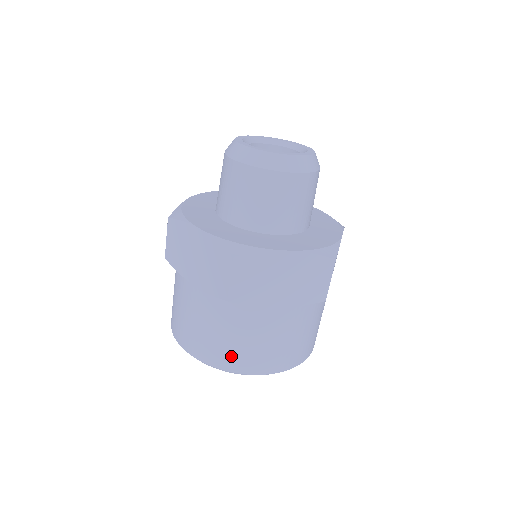
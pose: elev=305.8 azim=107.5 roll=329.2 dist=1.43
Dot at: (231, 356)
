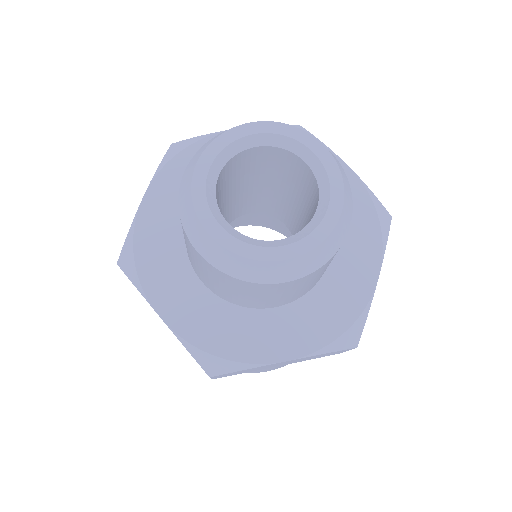
Dot at: occluded
